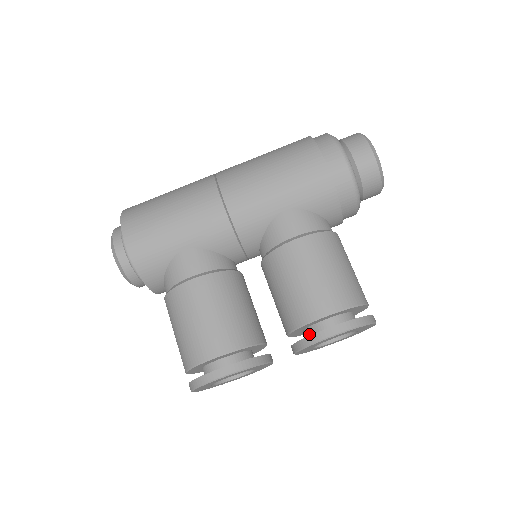
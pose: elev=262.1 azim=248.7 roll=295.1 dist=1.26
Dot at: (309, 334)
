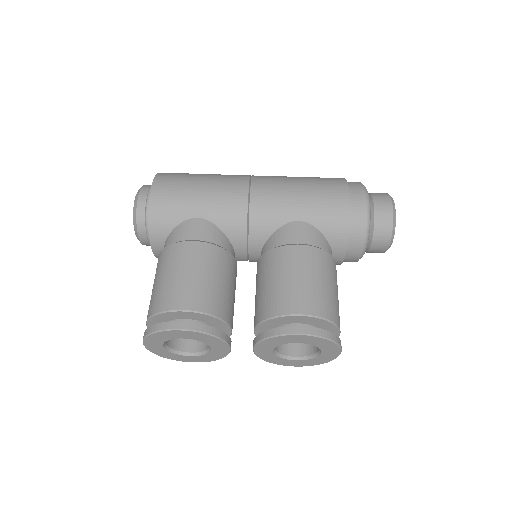
Dot at: occluded
